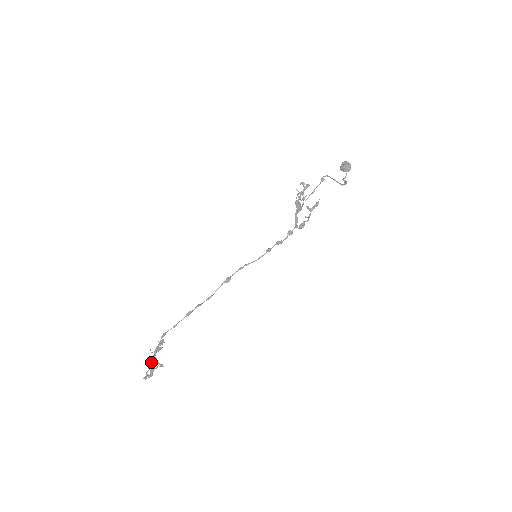
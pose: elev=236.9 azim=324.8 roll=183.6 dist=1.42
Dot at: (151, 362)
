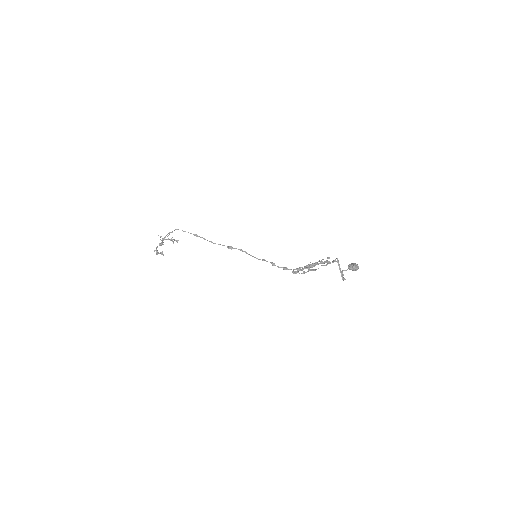
Dot at: occluded
